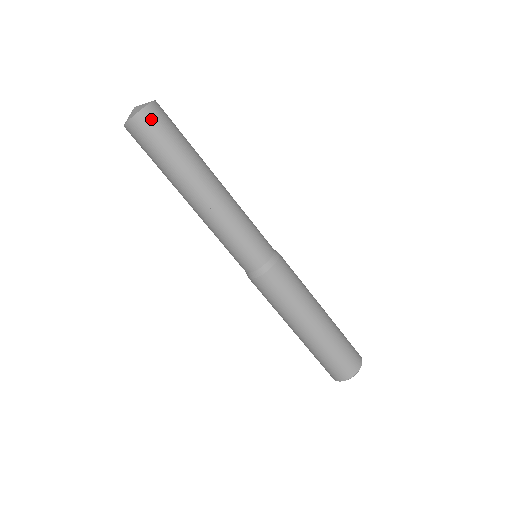
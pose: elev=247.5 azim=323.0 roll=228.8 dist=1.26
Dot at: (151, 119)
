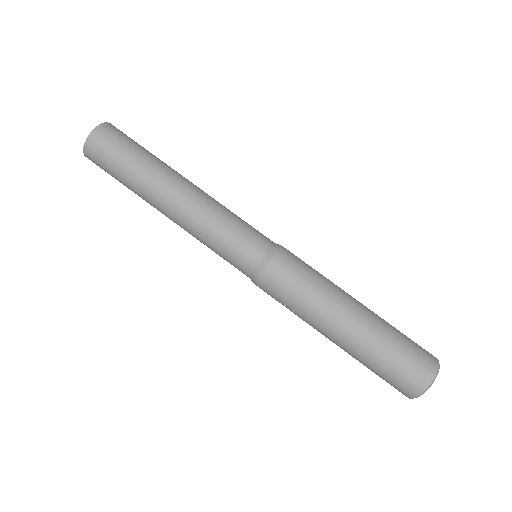
Dot at: (119, 130)
